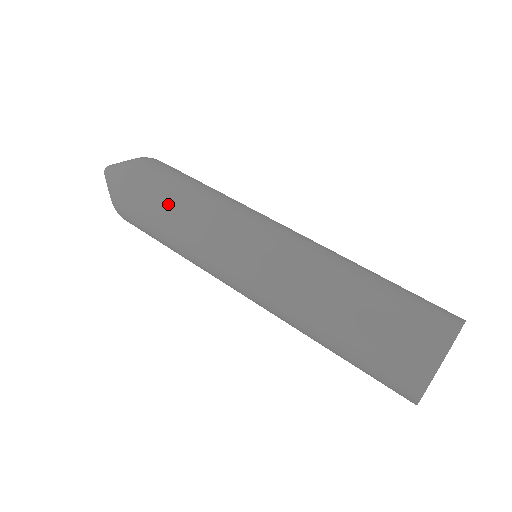
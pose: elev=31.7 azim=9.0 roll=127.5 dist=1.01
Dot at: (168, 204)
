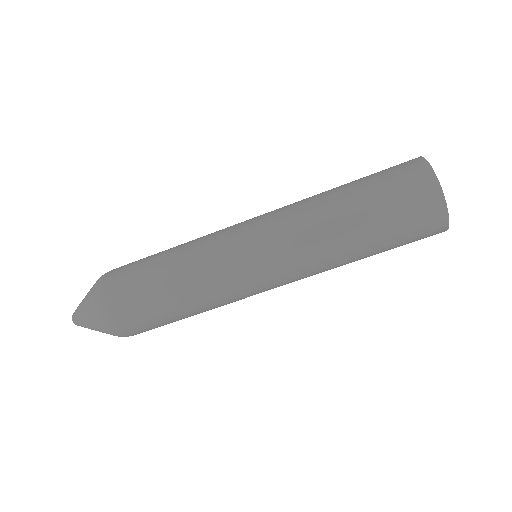
Dot at: (176, 310)
